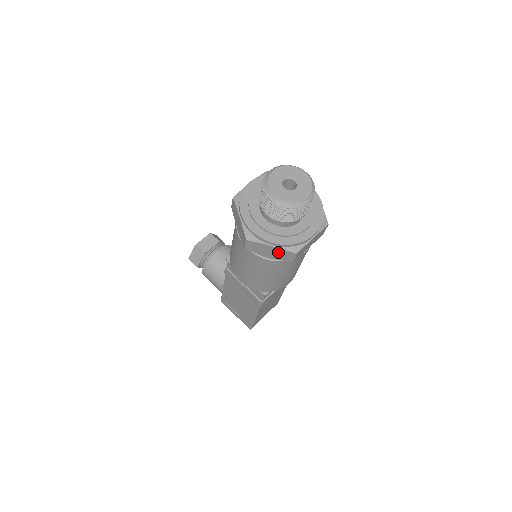
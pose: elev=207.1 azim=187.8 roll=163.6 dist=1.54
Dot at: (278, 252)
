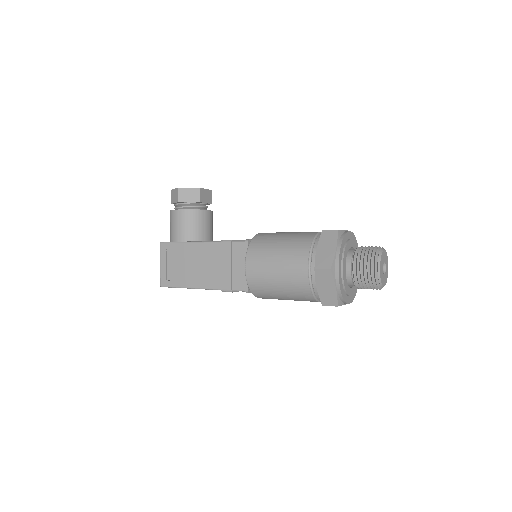
Dot at: (330, 294)
